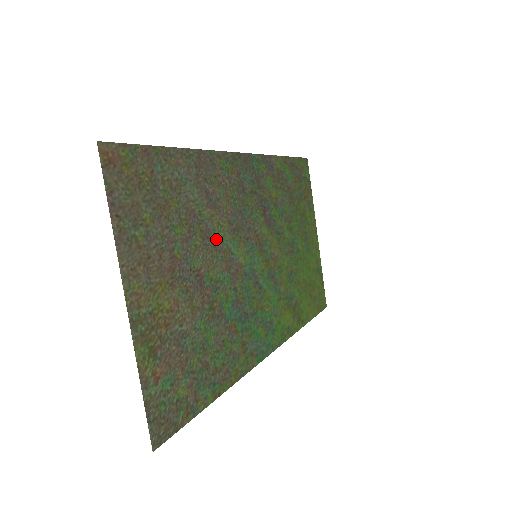
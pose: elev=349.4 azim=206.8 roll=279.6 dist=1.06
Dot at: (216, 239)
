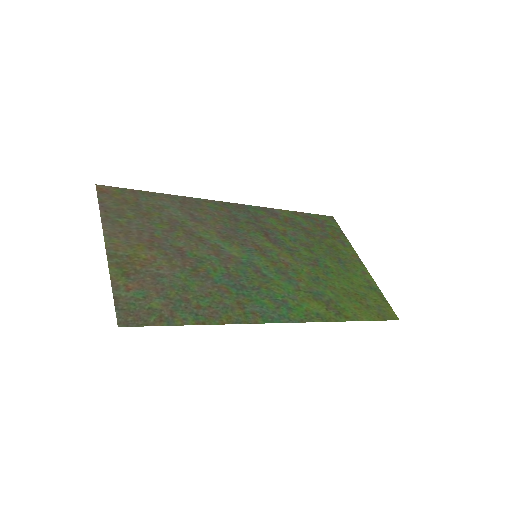
Dot at: (202, 237)
